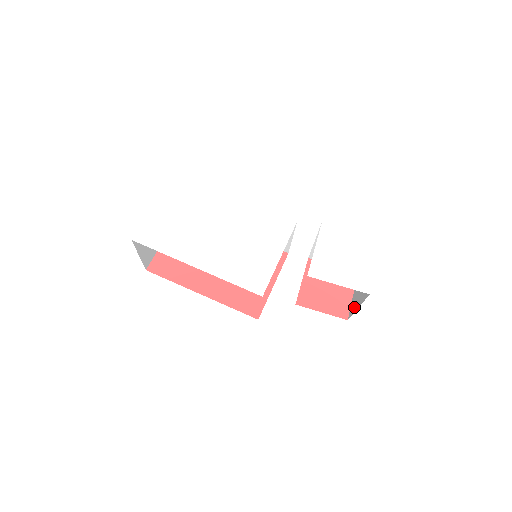
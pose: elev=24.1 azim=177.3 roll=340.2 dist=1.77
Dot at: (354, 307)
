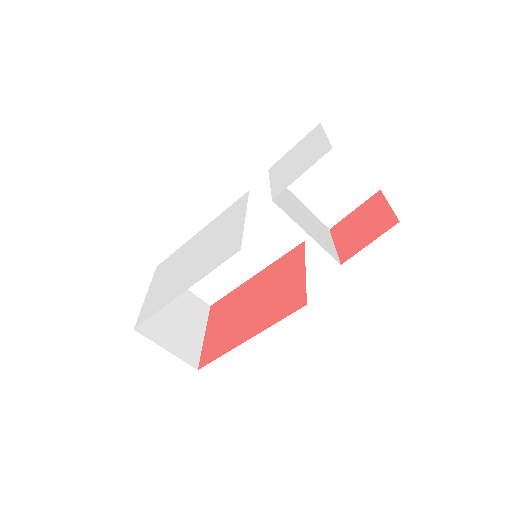
Dot at: occluded
